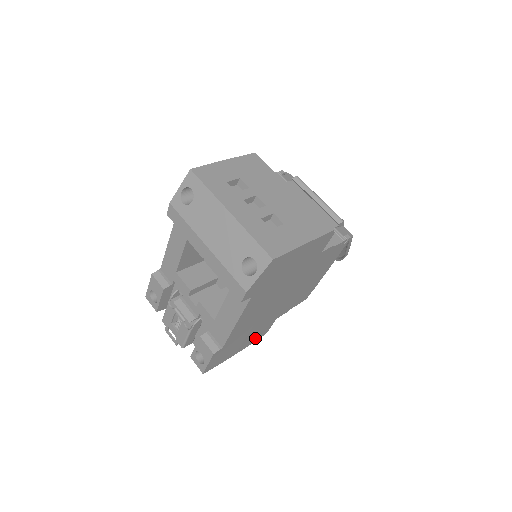
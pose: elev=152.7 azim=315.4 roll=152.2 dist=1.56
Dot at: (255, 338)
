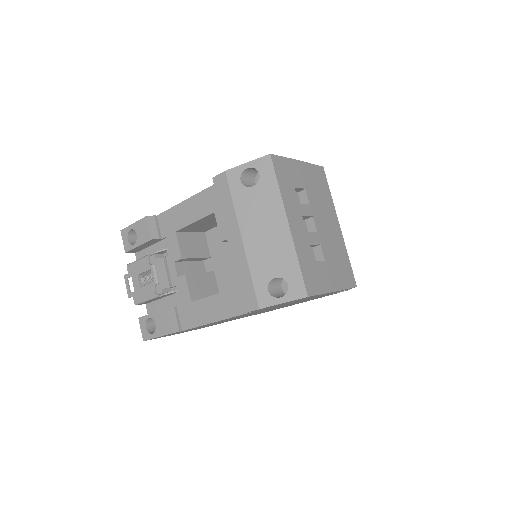
Dot at: occluded
